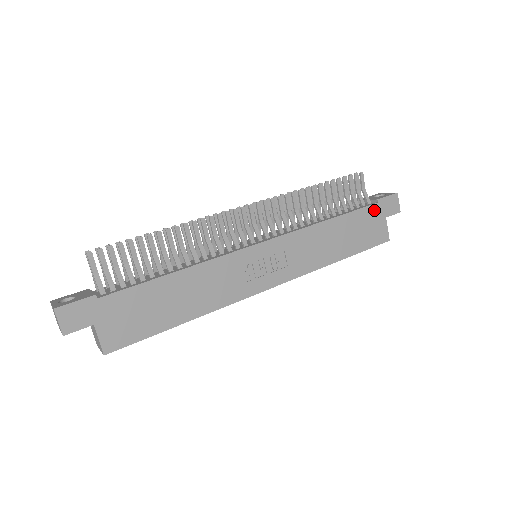
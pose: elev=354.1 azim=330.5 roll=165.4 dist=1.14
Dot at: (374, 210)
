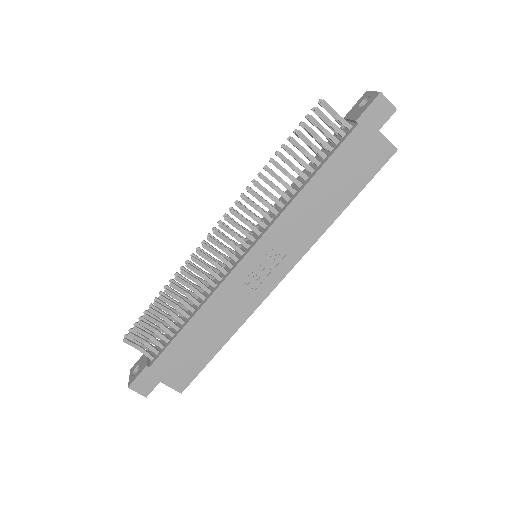
Dot at: (358, 135)
